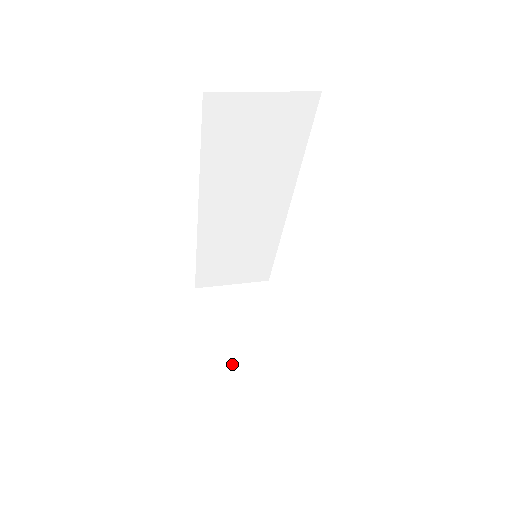
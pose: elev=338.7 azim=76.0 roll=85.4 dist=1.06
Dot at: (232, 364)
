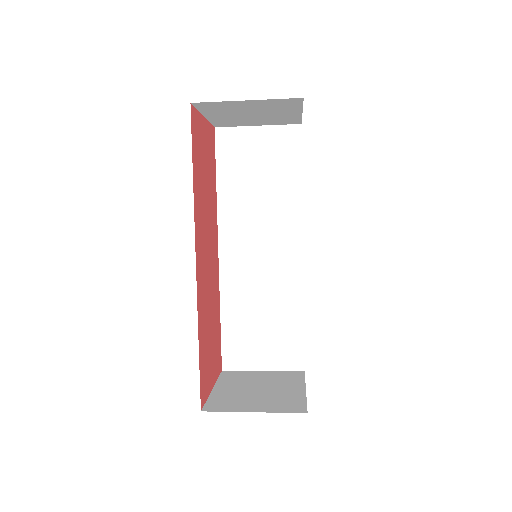
Dot at: (233, 407)
